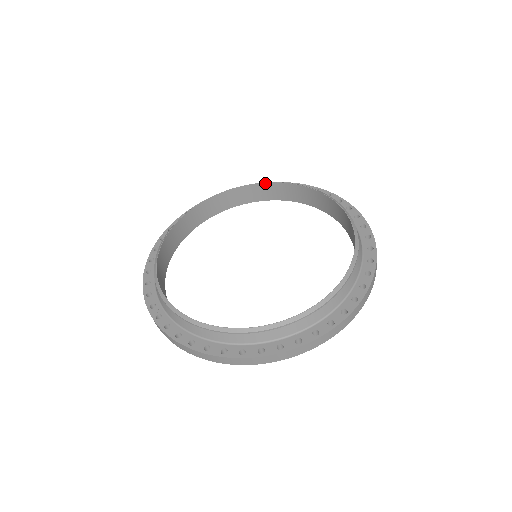
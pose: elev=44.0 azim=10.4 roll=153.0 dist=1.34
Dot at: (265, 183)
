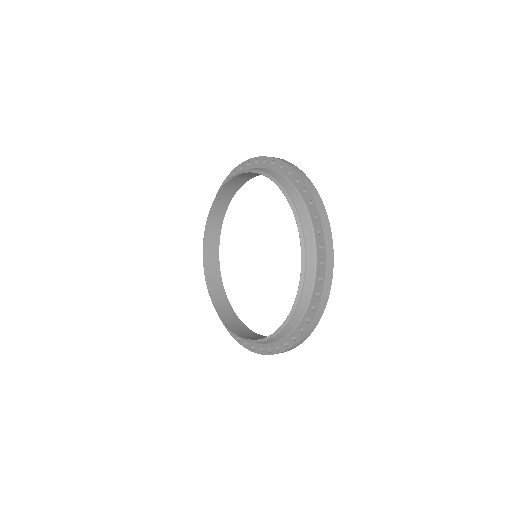
Dot at: occluded
